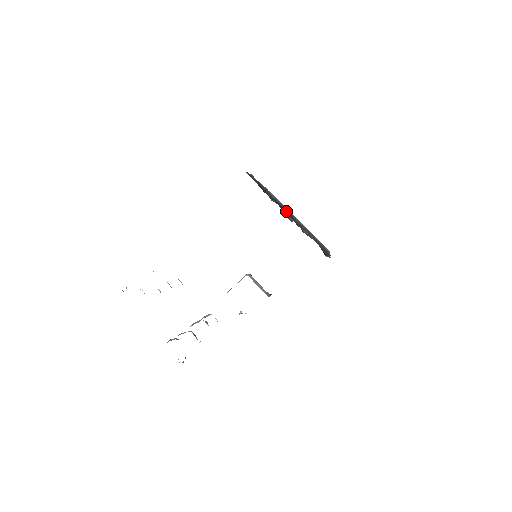
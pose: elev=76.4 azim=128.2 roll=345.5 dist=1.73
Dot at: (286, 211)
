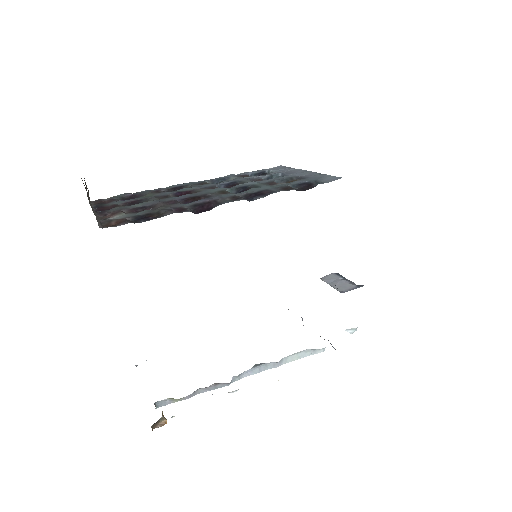
Dot at: (116, 207)
